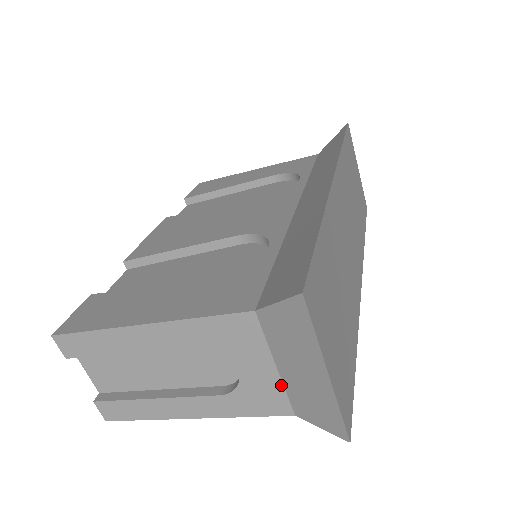
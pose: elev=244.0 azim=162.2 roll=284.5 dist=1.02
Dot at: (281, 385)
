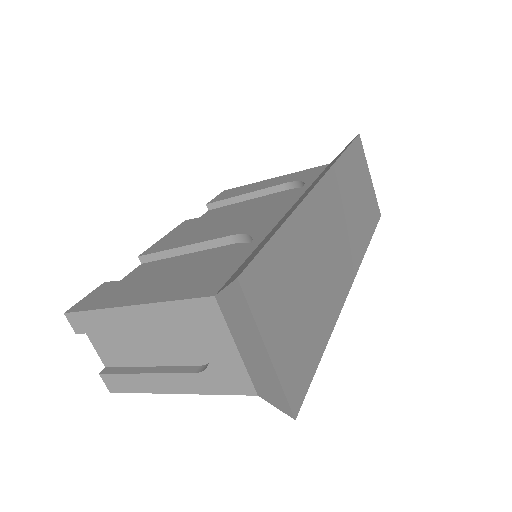
Dot at: (243, 366)
